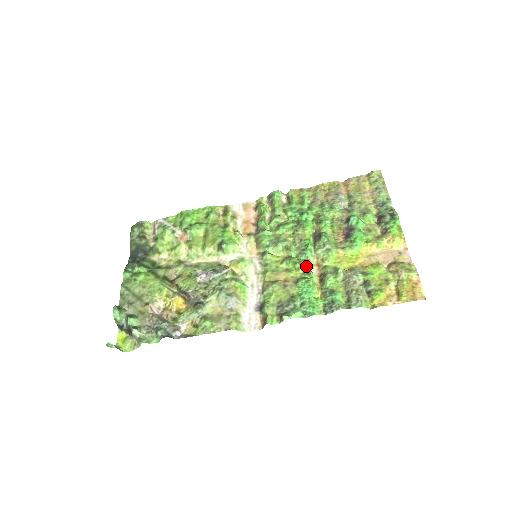
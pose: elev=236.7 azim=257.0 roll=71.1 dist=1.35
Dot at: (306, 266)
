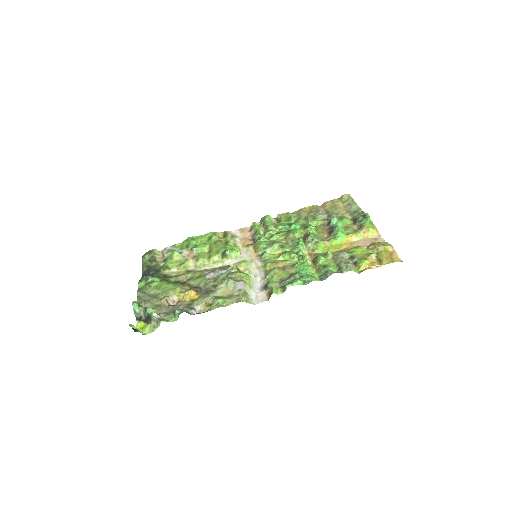
Dot at: (300, 254)
